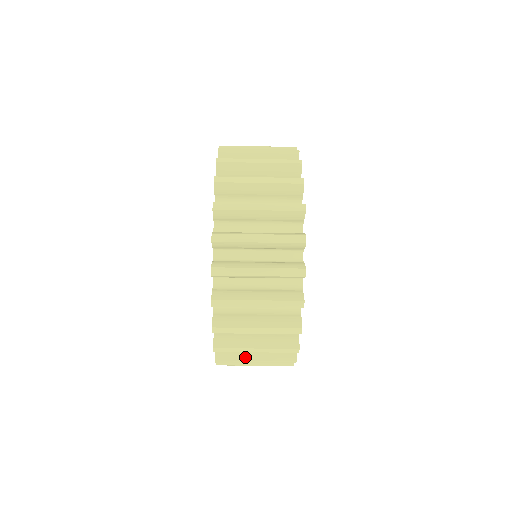
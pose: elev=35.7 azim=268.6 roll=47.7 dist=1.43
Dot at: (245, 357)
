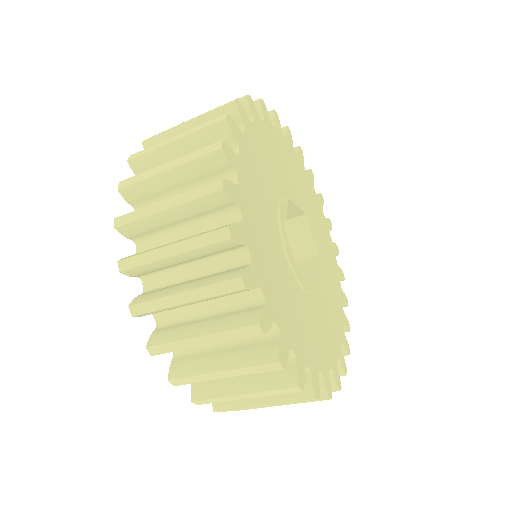
Dot at: (206, 368)
